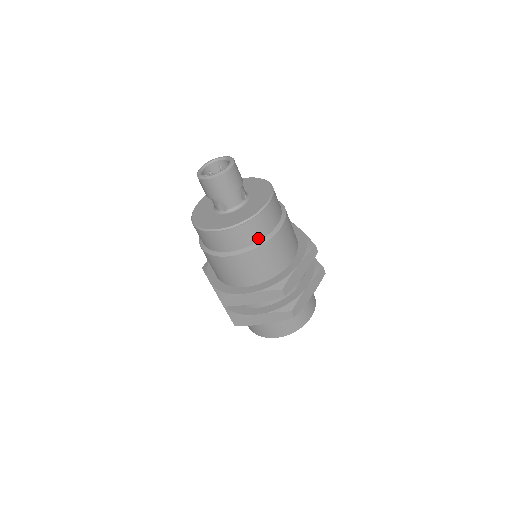
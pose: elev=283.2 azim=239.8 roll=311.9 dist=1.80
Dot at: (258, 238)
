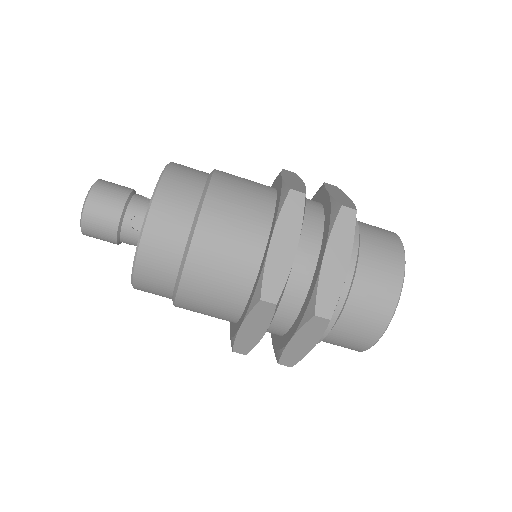
Dot at: (198, 187)
